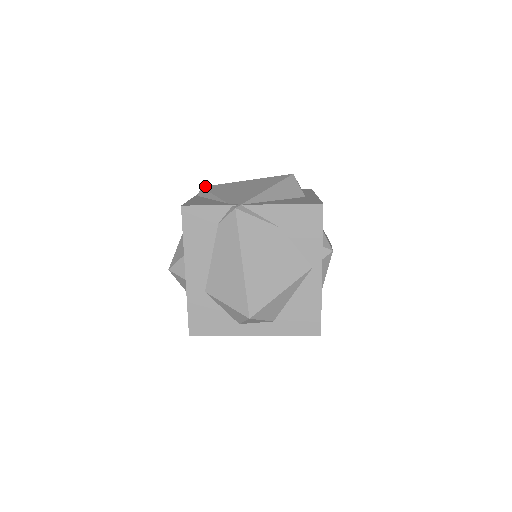
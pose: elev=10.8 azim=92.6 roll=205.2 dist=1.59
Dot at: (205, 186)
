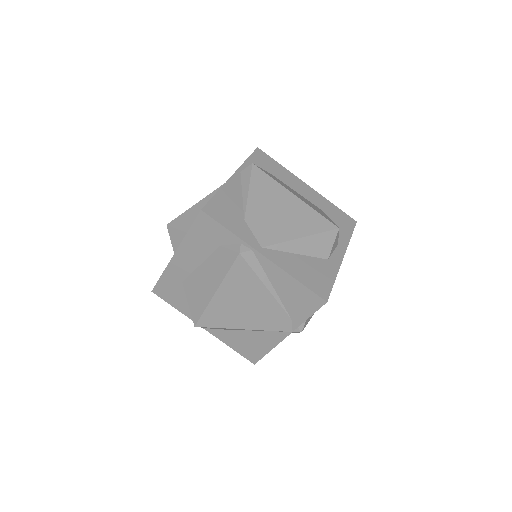
Dot at: occluded
